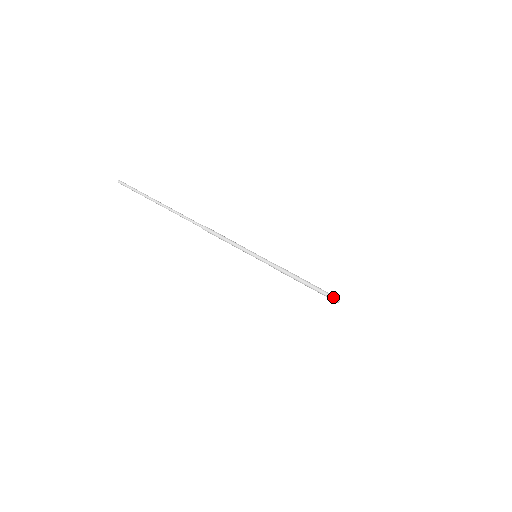
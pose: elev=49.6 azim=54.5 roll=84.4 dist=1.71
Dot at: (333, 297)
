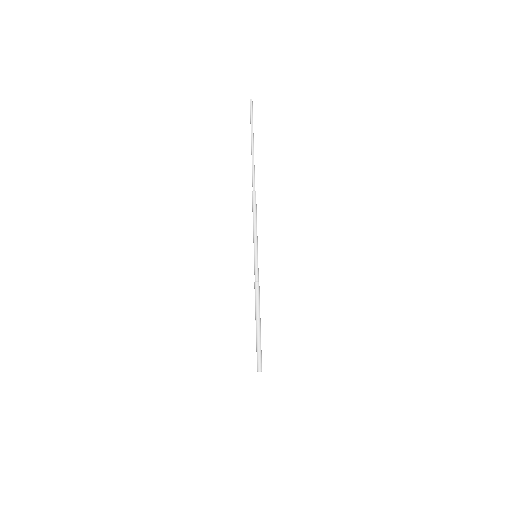
Dot at: (259, 362)
